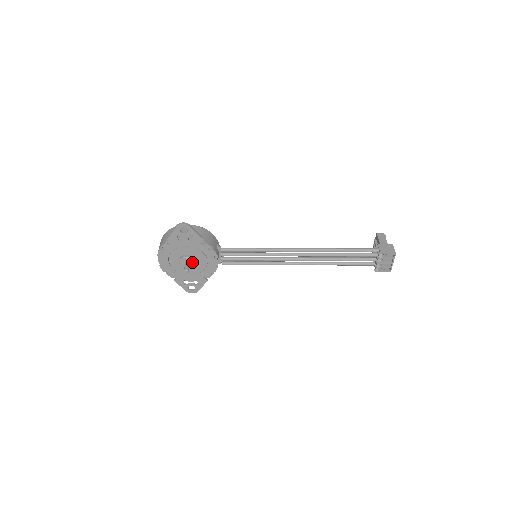
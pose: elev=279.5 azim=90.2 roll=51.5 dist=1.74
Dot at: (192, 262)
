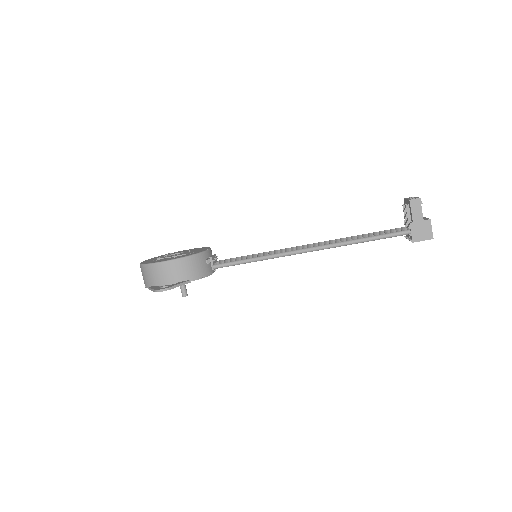
Dot at: occluded
